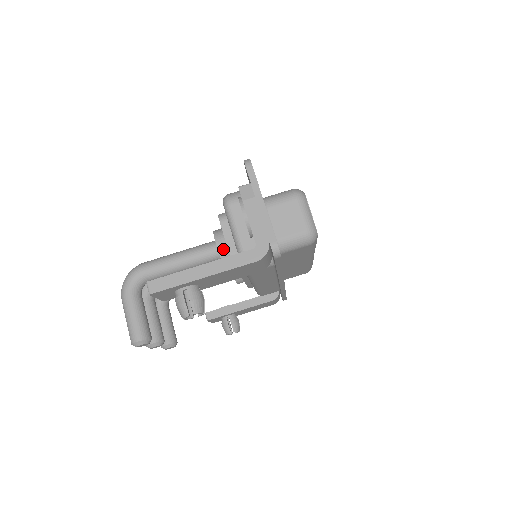
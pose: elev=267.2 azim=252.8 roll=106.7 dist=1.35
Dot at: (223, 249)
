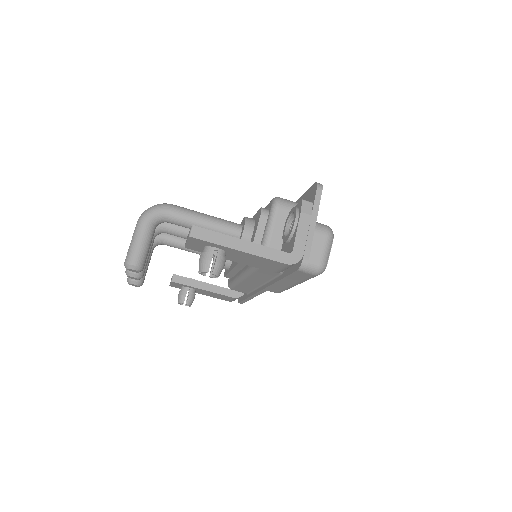
Dot at: (247, 236)
